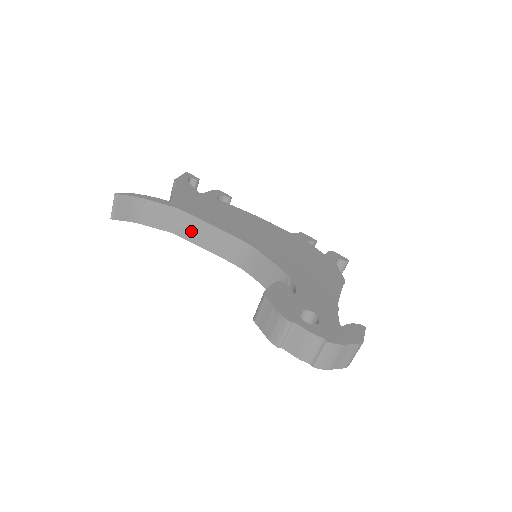
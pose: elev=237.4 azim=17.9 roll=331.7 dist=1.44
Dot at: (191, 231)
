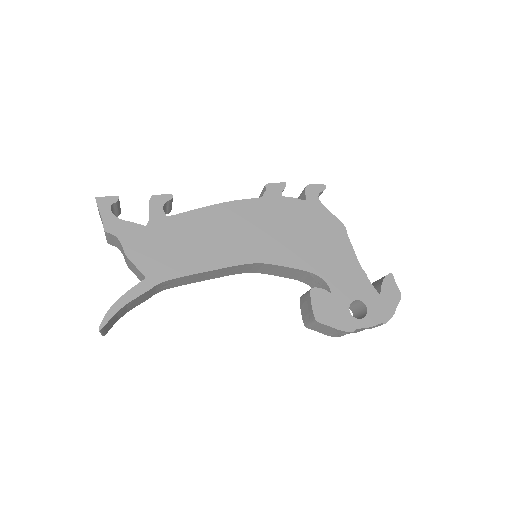
Dot at: (183, 282)
